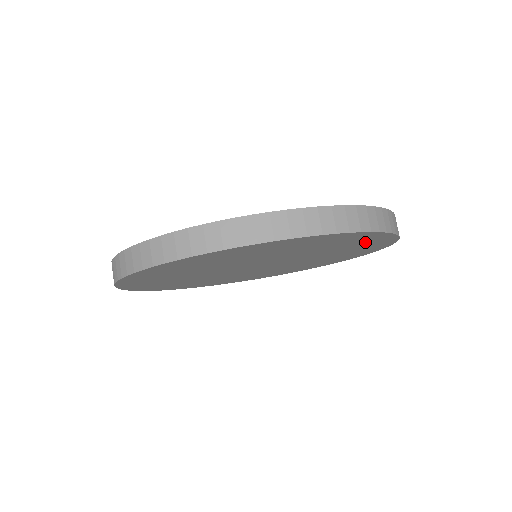
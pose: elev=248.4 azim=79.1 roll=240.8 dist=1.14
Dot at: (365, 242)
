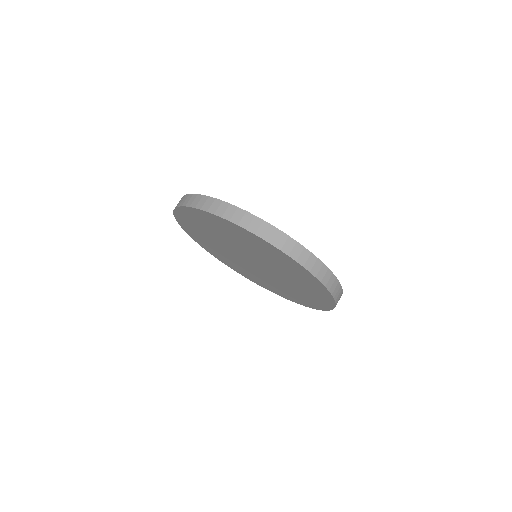
Dot at: (316, 291)
